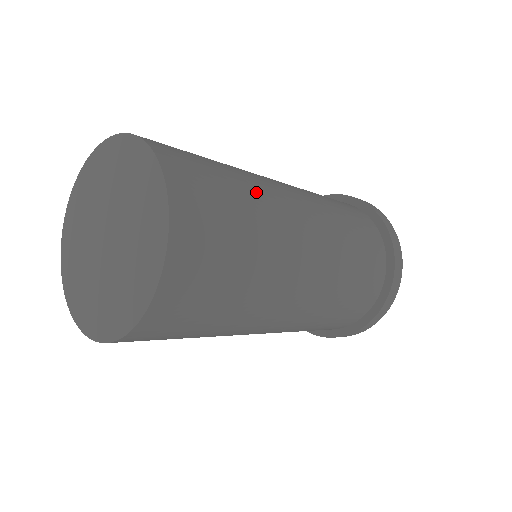
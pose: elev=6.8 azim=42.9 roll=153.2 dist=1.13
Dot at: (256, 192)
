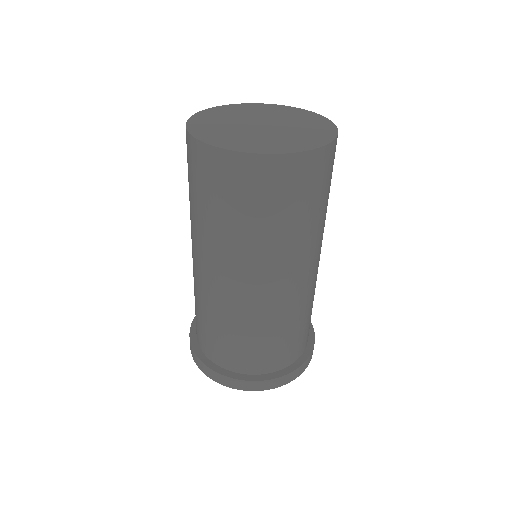
Dot at: occluded
